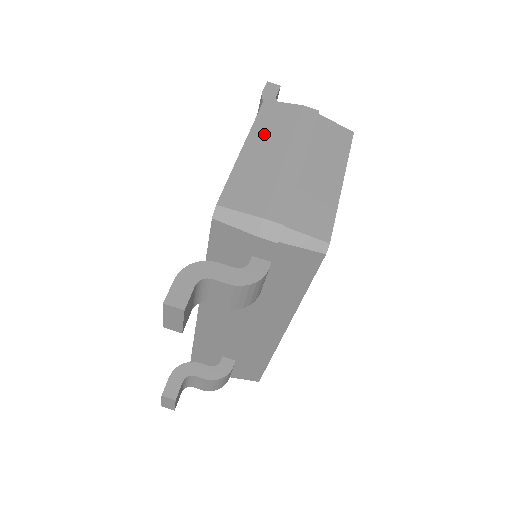
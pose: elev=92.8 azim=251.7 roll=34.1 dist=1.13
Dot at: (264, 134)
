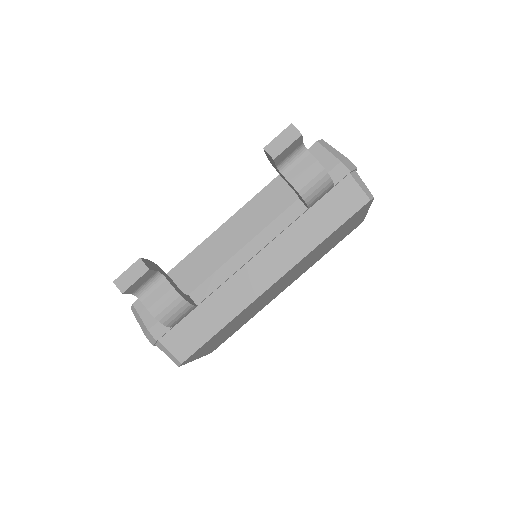
Dot at: occluded
